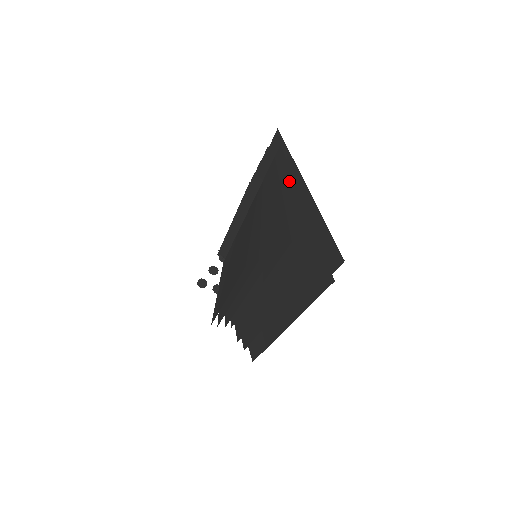
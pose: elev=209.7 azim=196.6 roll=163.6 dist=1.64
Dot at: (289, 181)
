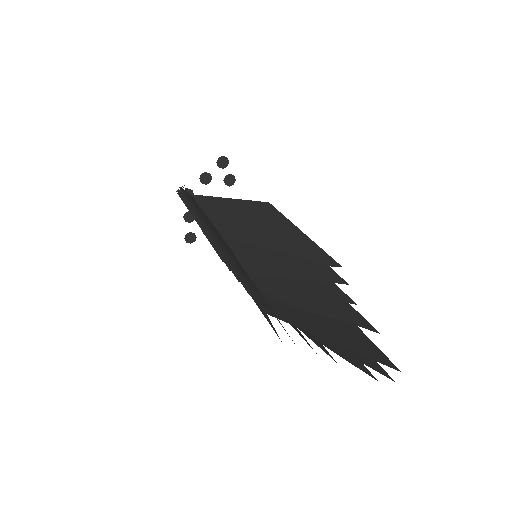
Dot at: (308, 333)
